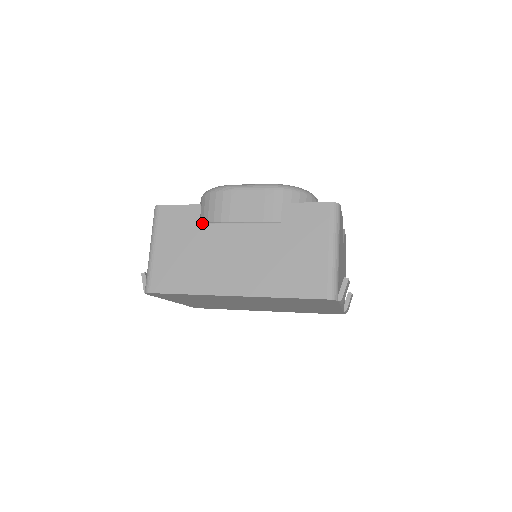
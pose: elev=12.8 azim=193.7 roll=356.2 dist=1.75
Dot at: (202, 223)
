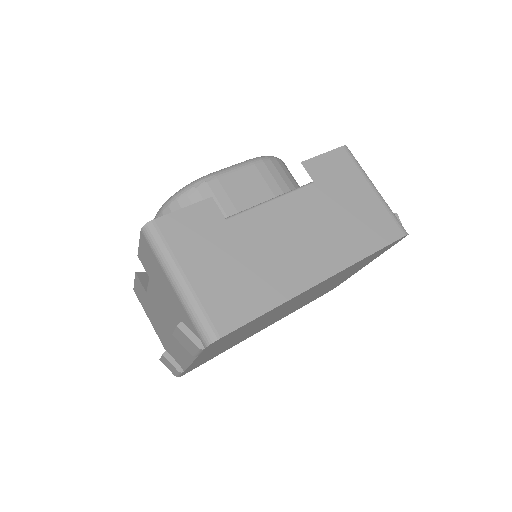
Dot at: (229, 218)
